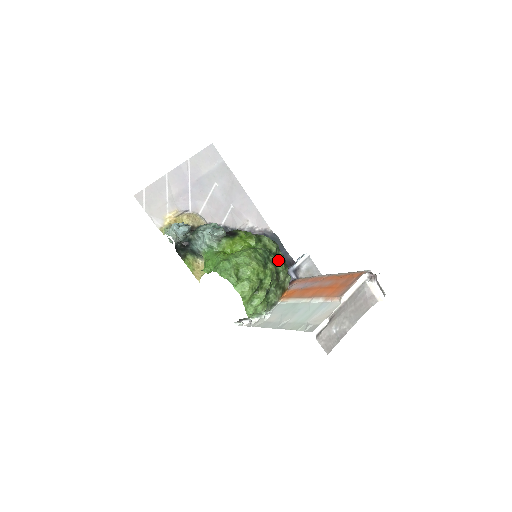
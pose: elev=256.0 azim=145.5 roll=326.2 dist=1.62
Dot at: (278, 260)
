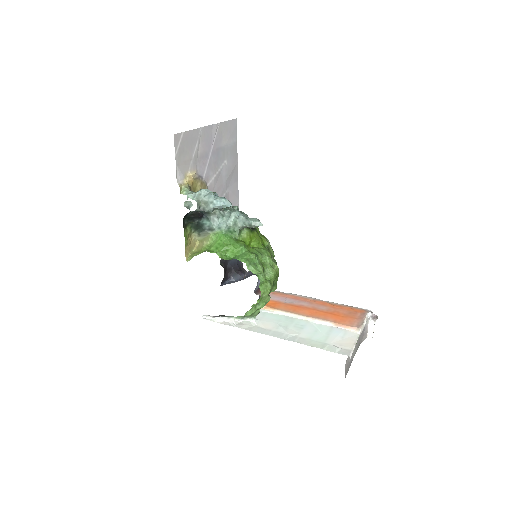
Dot at: occluded
